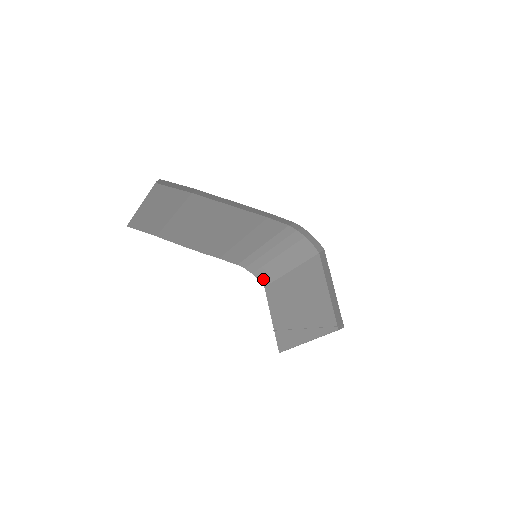
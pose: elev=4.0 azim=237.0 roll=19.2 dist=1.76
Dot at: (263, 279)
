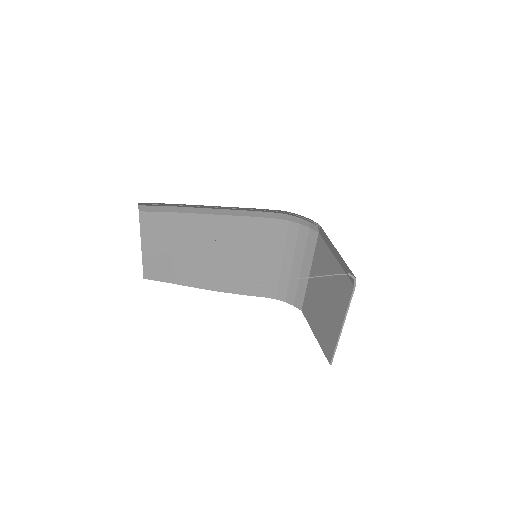
Dot at: (296, 302)
